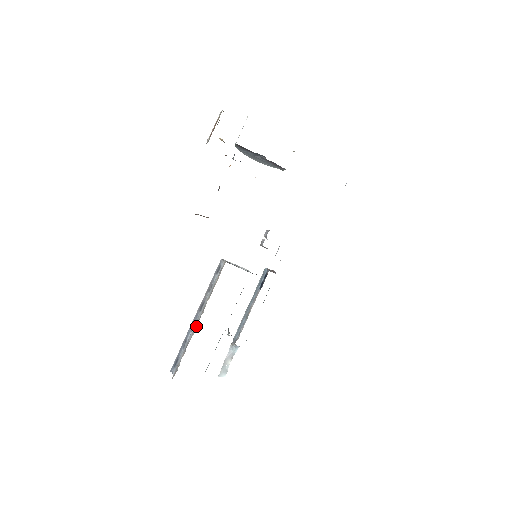
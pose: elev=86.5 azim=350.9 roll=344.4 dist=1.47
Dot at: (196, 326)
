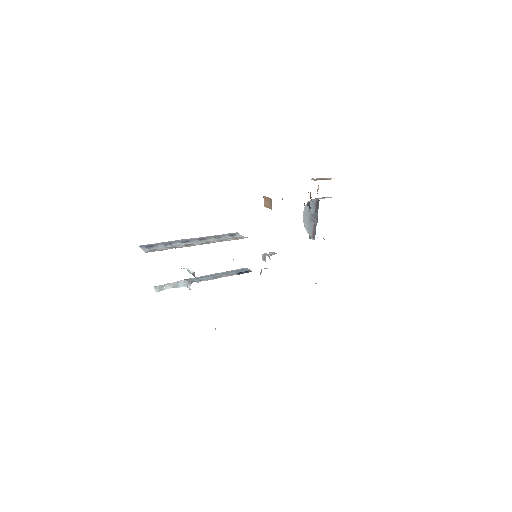
Dot at: (193, 245)
